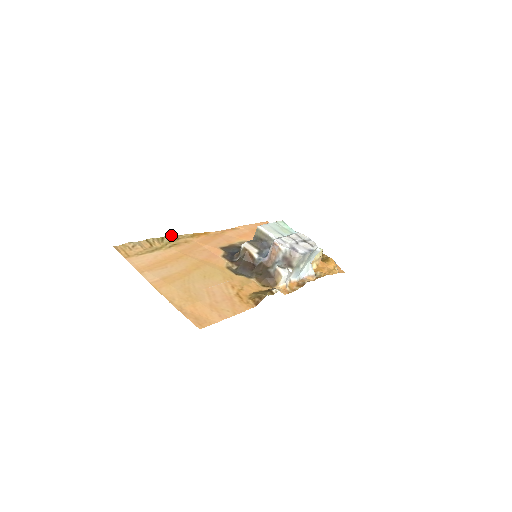
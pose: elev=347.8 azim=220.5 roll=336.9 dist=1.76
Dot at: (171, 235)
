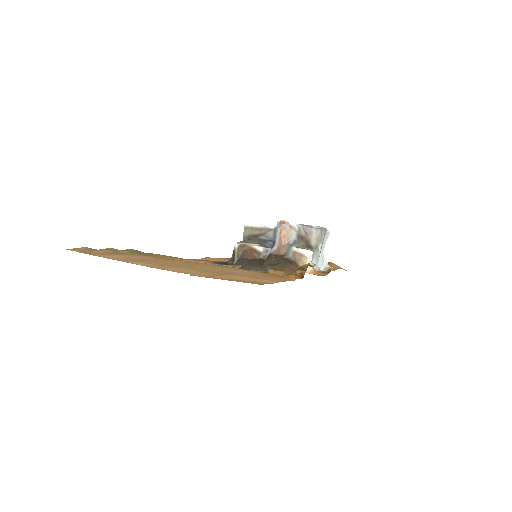
Dot at: (135, 250)
